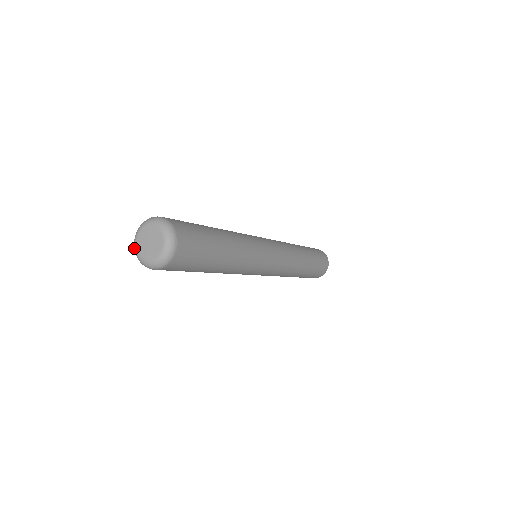
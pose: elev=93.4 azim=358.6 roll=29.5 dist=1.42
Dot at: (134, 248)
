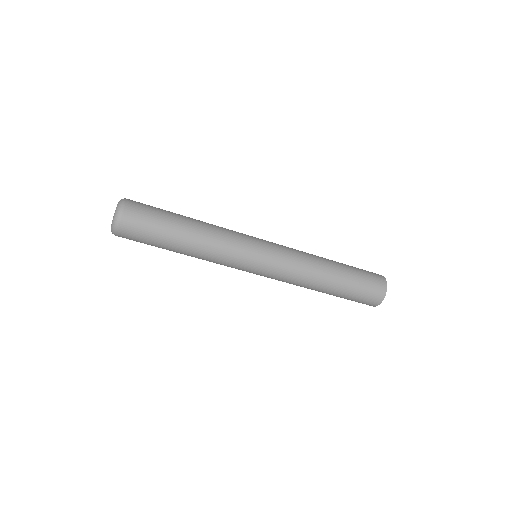
Dot at: occluded
